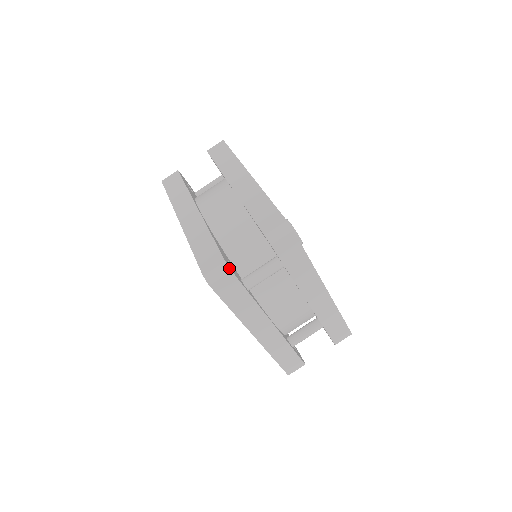
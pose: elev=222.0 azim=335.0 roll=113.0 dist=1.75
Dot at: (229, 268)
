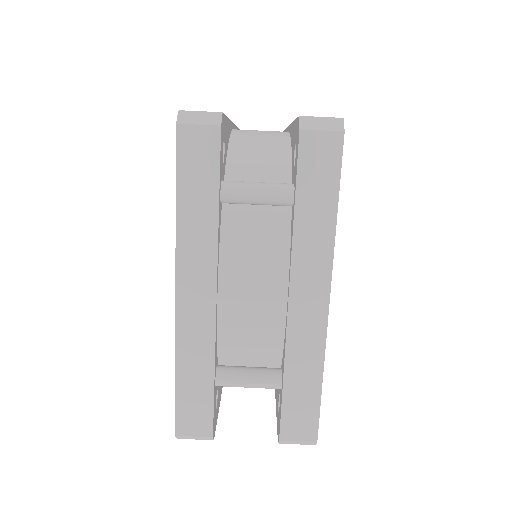
Dot at: (221, 121)
